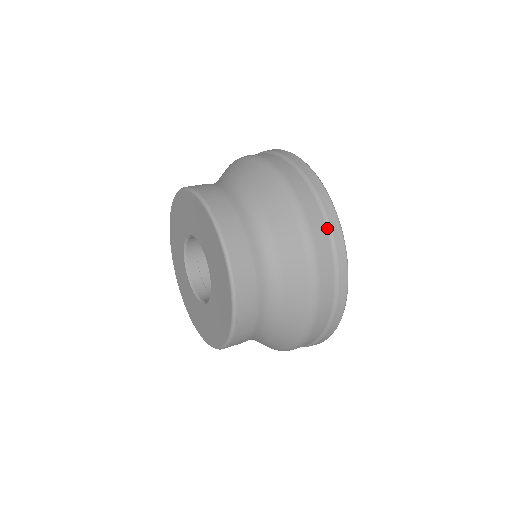
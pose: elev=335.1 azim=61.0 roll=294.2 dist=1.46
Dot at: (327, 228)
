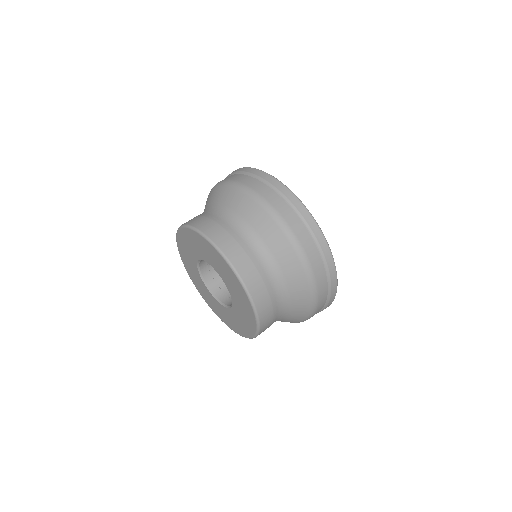
Dot at: (279, 194)
